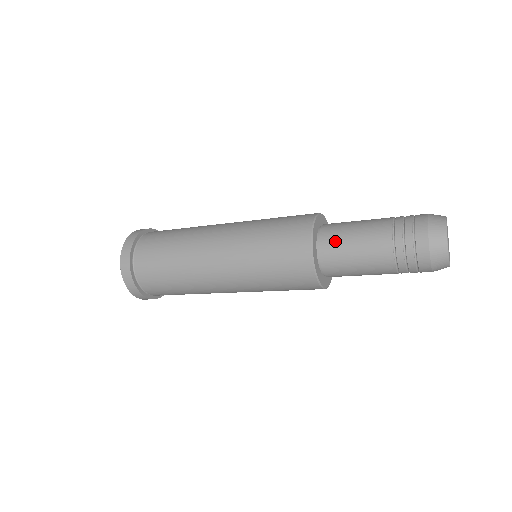
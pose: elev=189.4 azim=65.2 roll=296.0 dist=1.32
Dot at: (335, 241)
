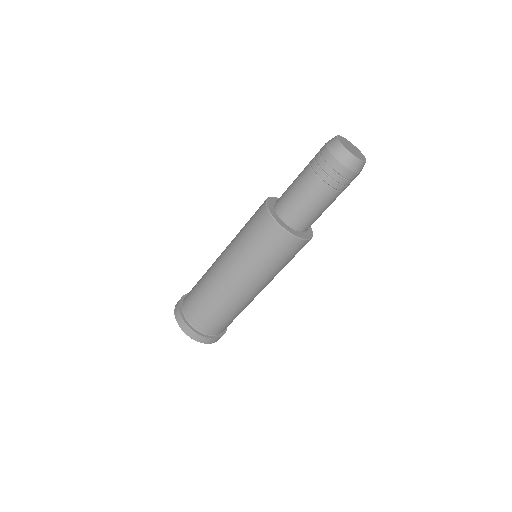
Dot at: occluded
